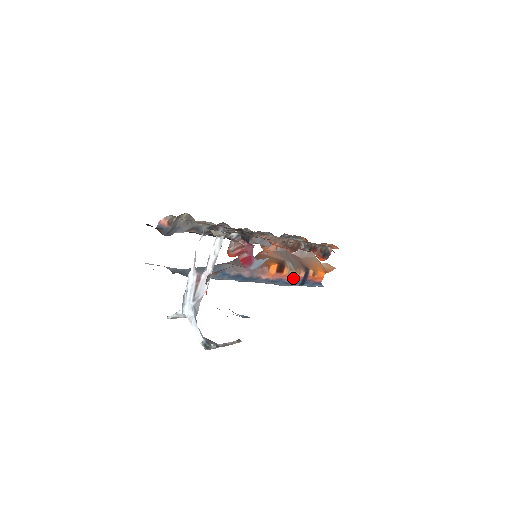
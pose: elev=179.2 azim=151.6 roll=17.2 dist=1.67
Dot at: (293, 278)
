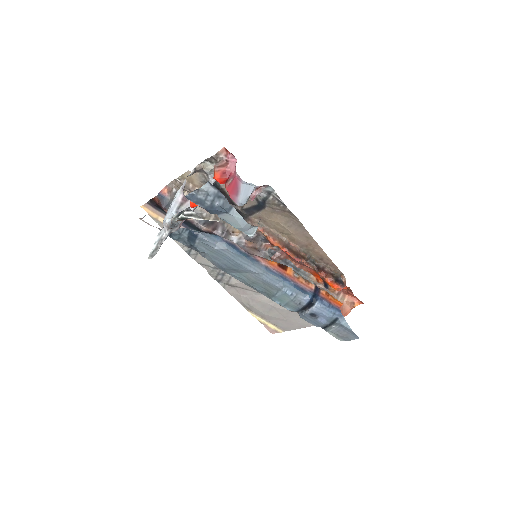
Dot at: (300, 284)
